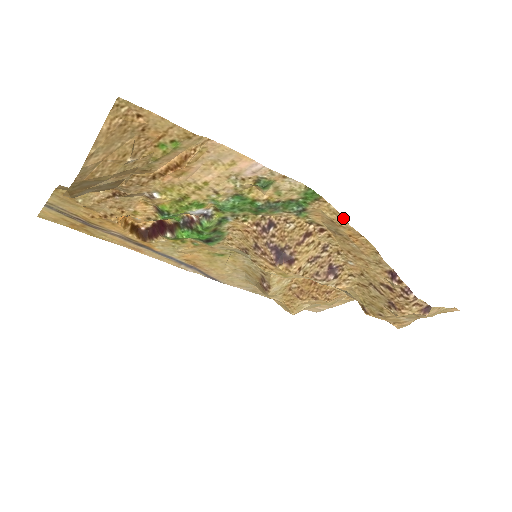
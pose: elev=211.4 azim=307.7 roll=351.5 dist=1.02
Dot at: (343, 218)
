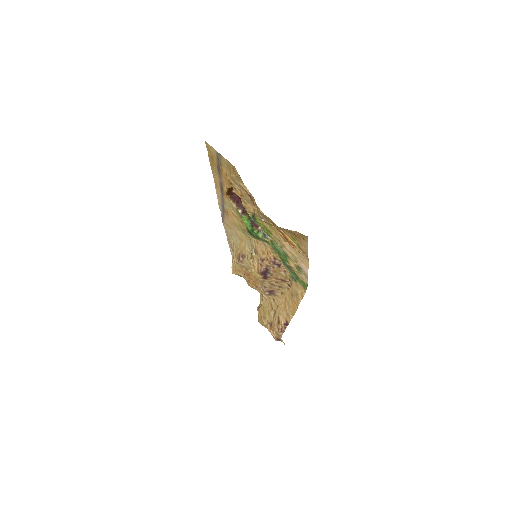
Dot at: occluded
